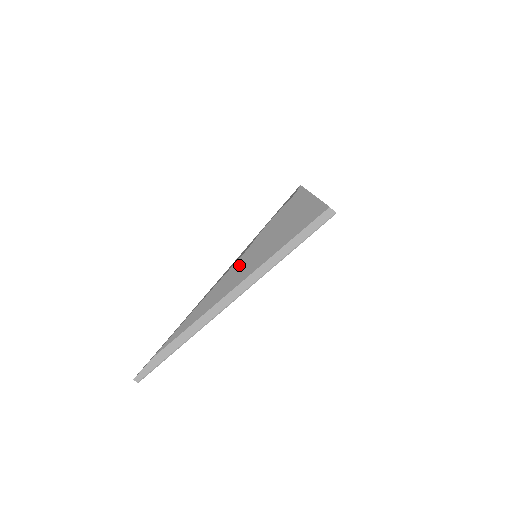
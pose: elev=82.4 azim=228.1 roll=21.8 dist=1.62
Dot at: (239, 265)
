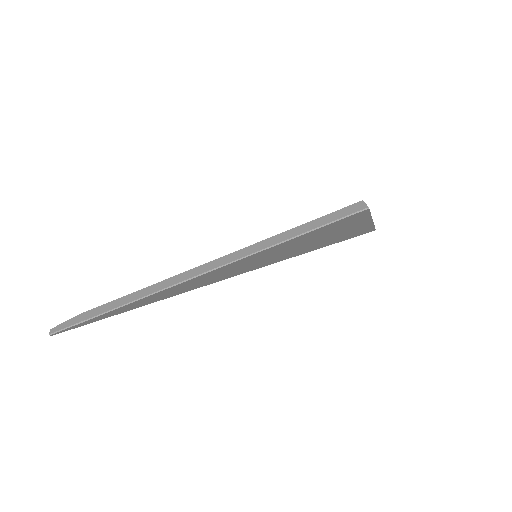
Dot at: occluded
